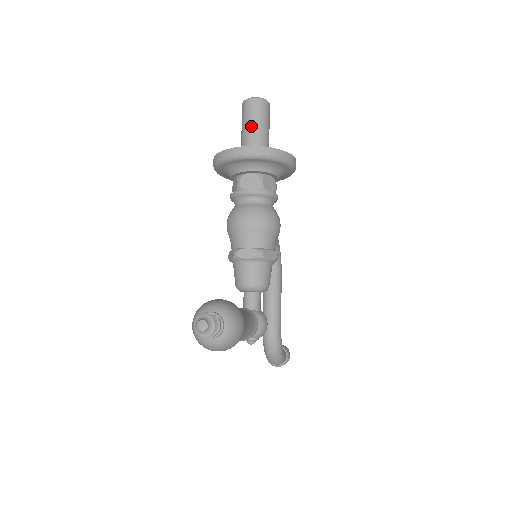
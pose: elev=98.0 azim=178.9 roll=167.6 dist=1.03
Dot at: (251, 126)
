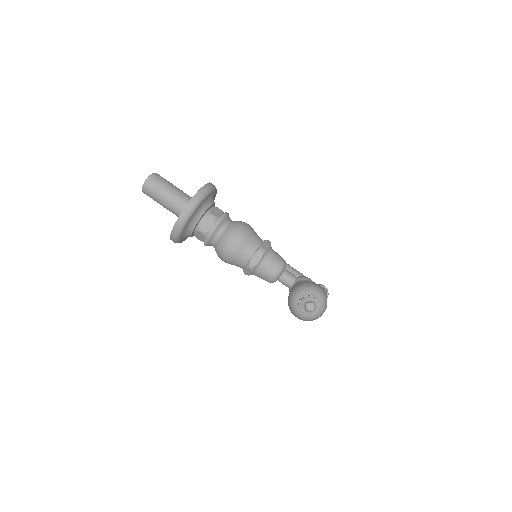
Dot at: (166, 196)
